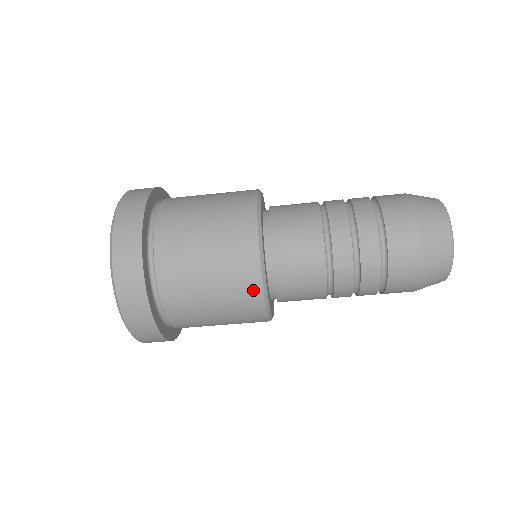
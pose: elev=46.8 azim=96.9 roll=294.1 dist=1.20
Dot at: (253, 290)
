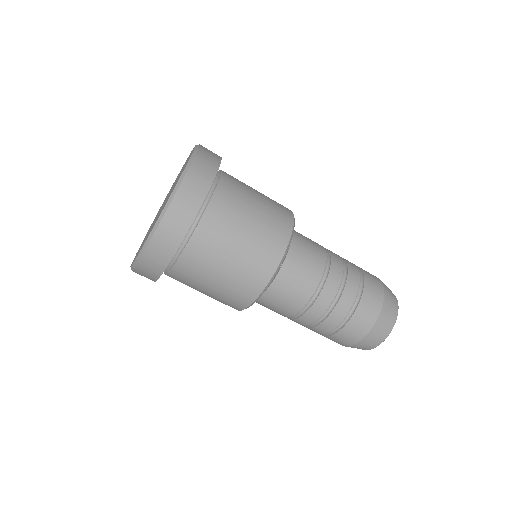
Dot at: (282, 237)
